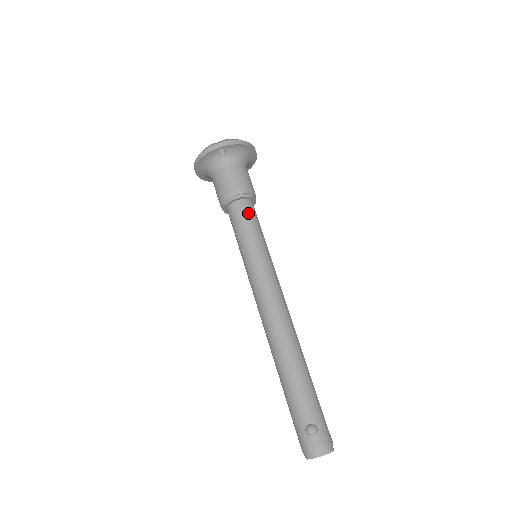
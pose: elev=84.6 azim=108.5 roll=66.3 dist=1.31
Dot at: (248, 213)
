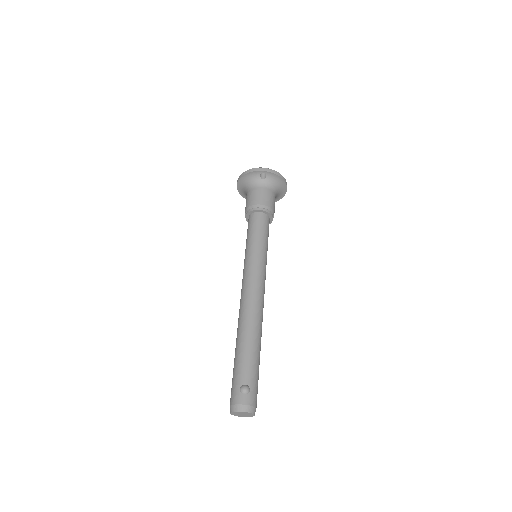
Dot at: (264, 223)
